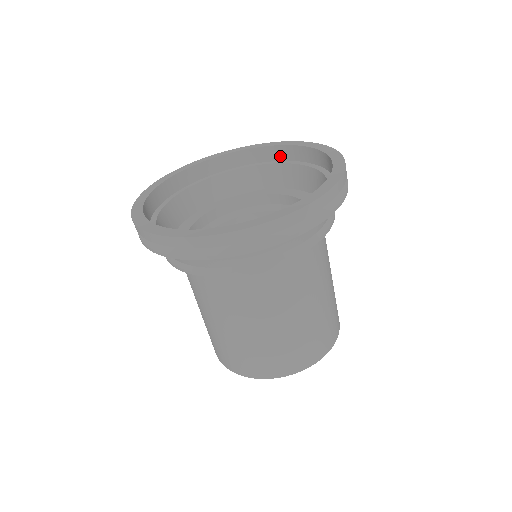
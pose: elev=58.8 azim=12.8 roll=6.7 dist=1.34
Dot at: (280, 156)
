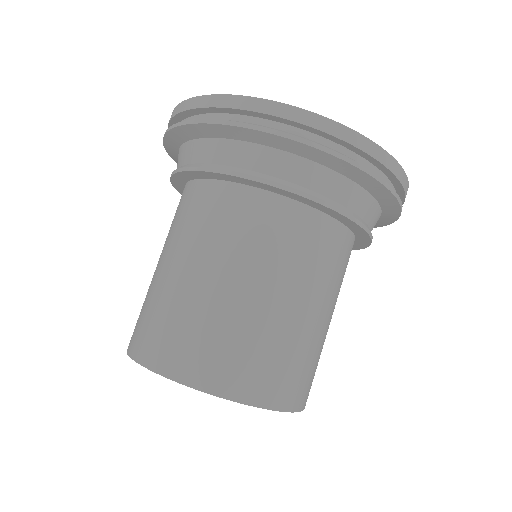
Dot at: occluded
